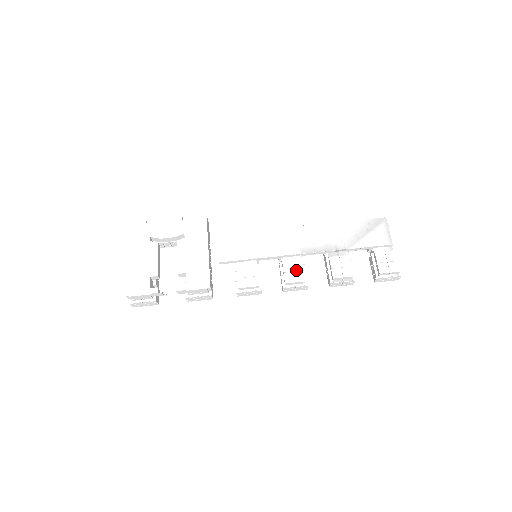
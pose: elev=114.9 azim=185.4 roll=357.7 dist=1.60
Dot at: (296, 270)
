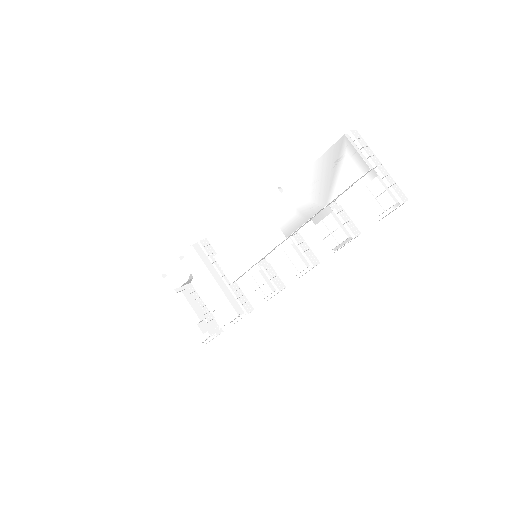
Dot at: (292, 259)
